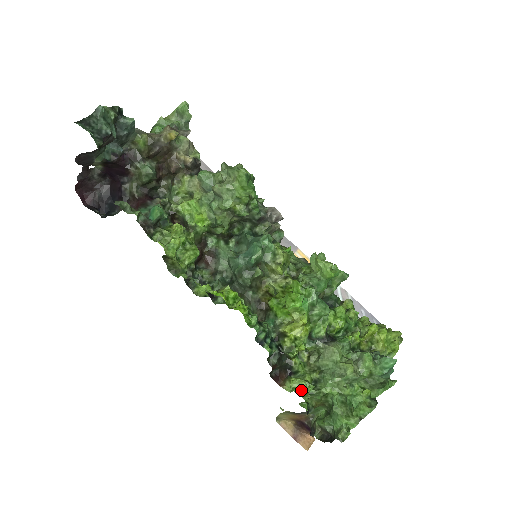
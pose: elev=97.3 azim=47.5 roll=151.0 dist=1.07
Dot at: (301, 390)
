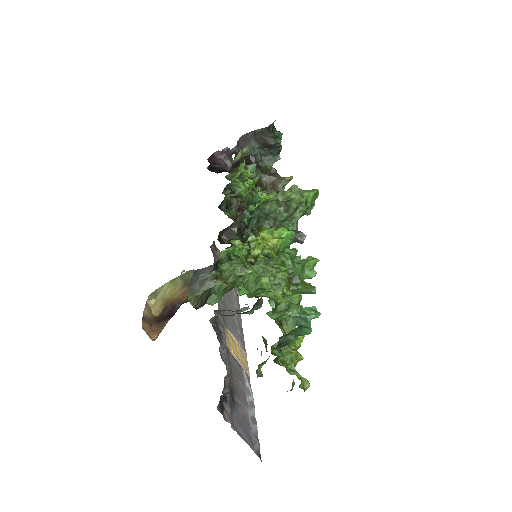
Dot at: (235, 246)
